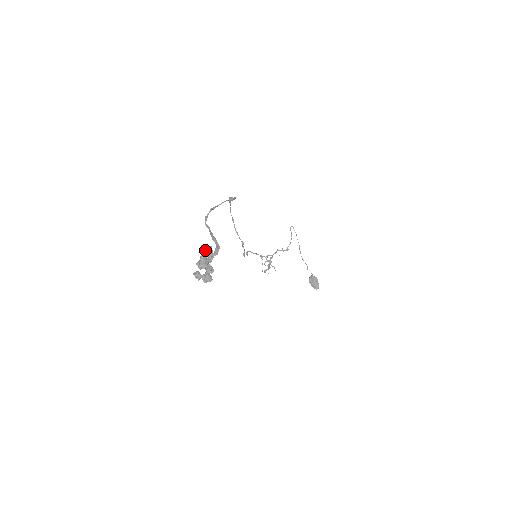
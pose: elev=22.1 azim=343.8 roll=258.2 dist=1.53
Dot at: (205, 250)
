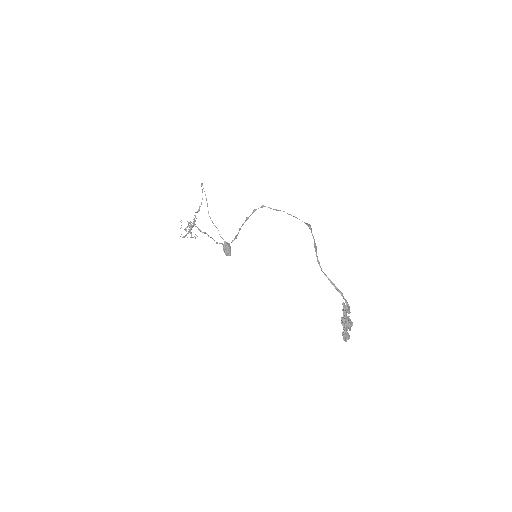
Dot at: occluded
